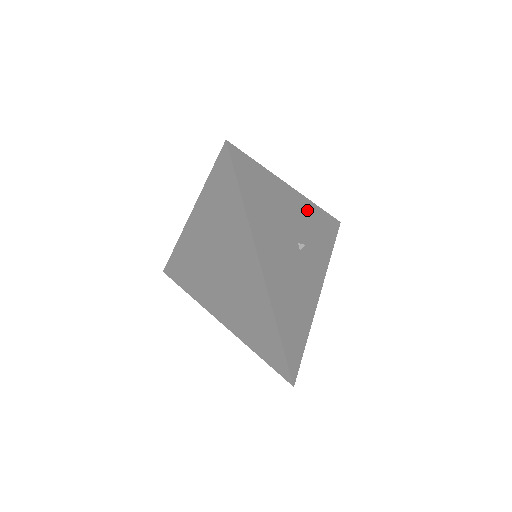
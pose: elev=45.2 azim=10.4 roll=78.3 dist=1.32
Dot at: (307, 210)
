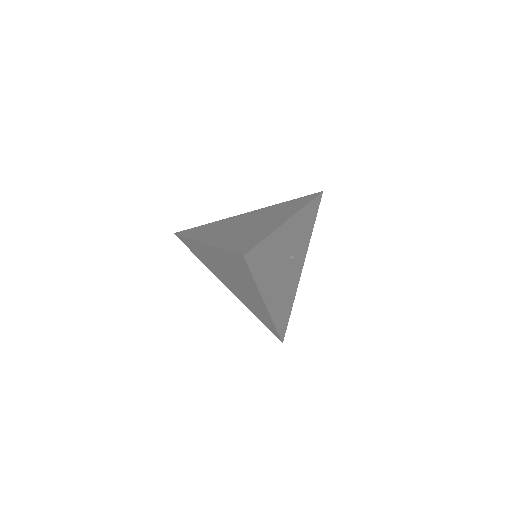
Dot at: (298, 221)
